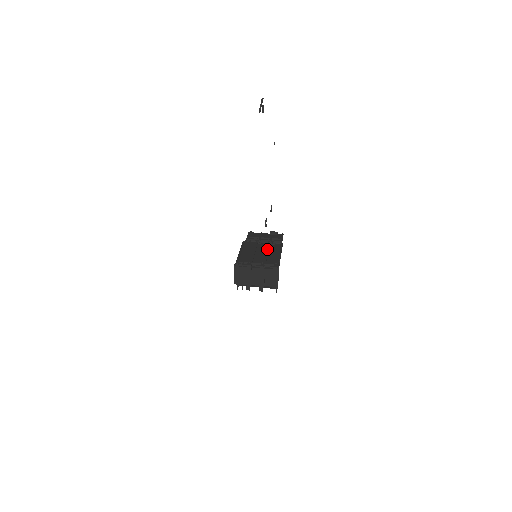
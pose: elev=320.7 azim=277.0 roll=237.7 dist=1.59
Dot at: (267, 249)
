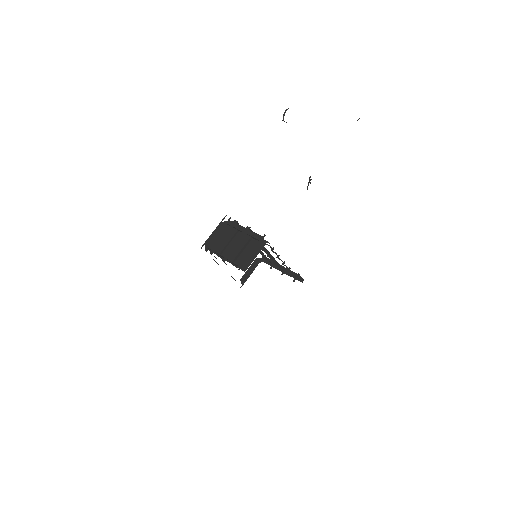
Dot at: (275, 260)
